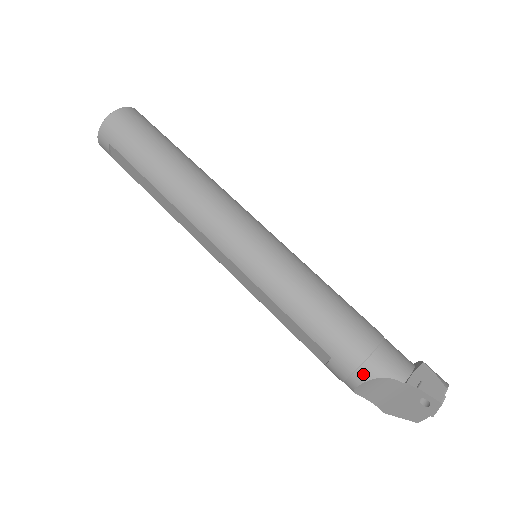
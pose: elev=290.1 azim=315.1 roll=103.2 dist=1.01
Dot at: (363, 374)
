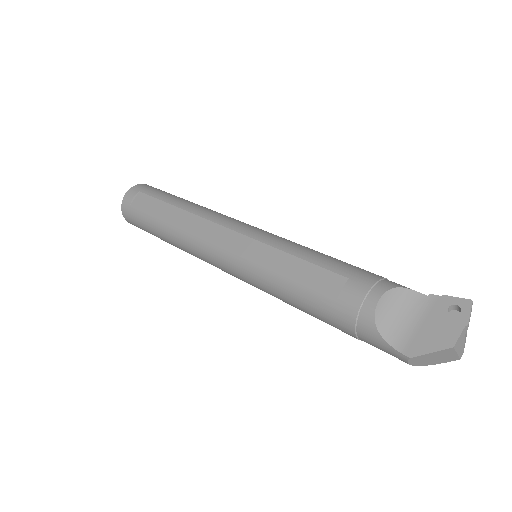
Dot at: (385, 285)
